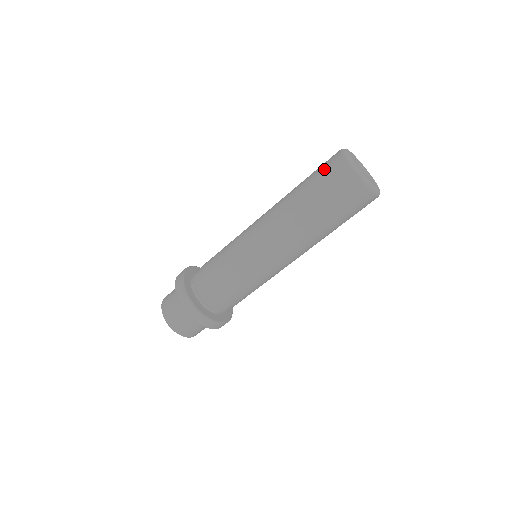
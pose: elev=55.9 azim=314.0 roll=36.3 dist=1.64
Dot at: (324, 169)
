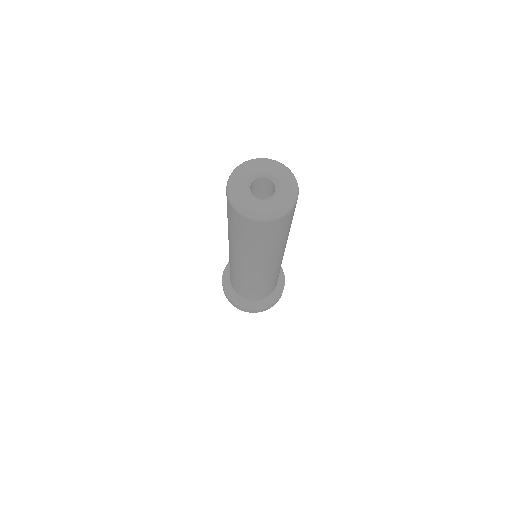
Dot at: (248, 231)
